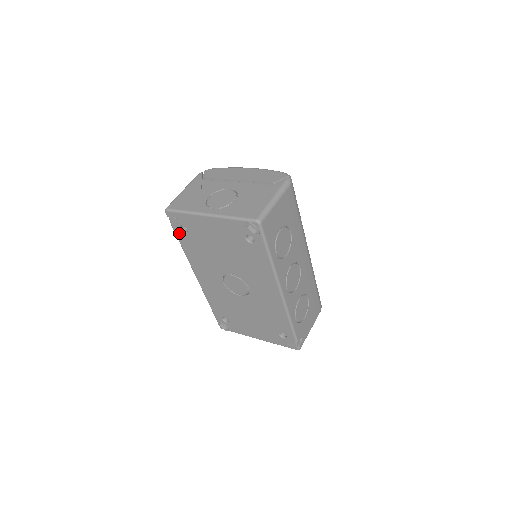
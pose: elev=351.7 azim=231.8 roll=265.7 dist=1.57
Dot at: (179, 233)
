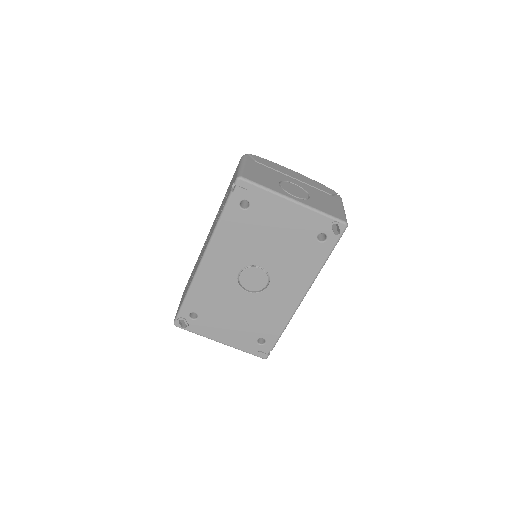
Dot at: (233, 207)
